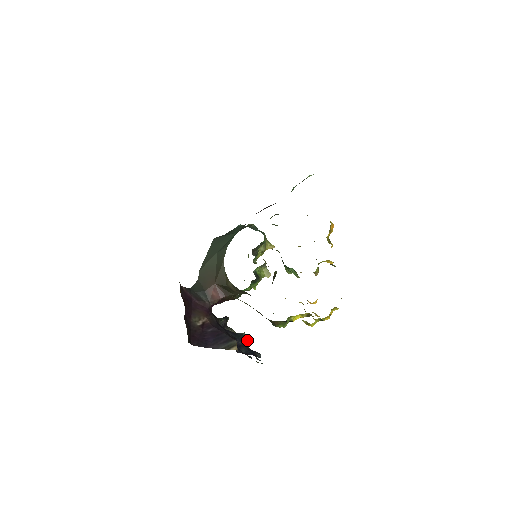
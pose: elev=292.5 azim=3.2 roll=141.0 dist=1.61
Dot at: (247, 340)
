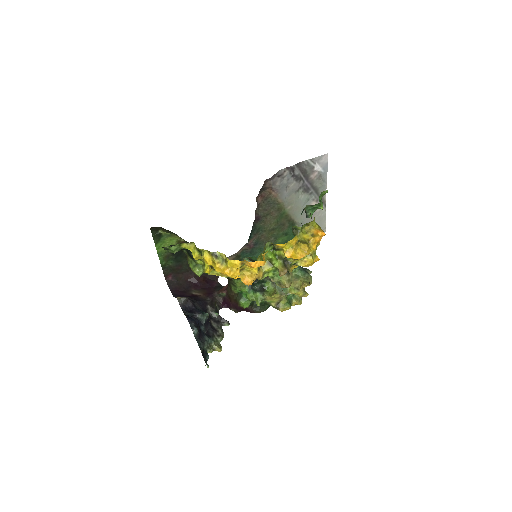
Dot at: (200, 313)
